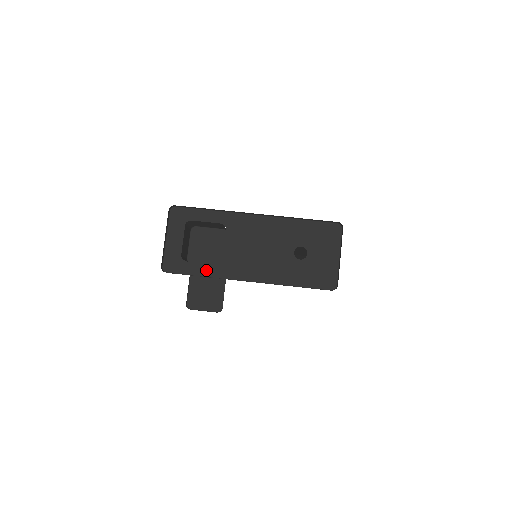
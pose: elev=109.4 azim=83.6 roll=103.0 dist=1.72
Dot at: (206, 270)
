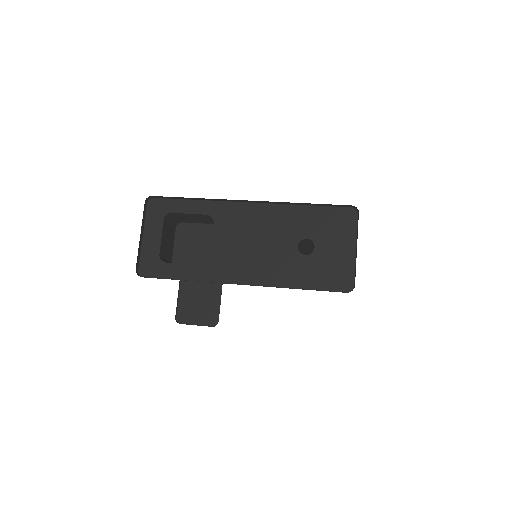
Dot at: (190, 272)
